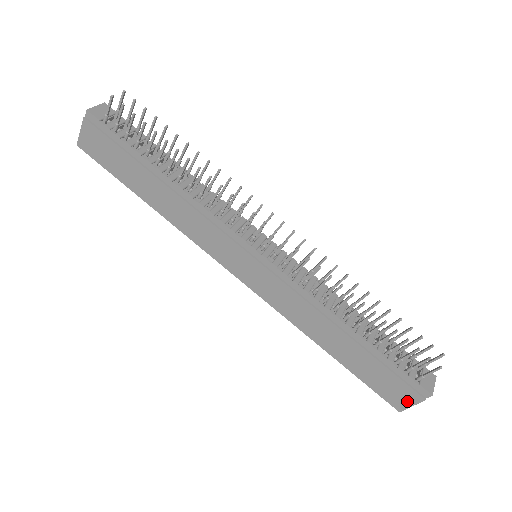
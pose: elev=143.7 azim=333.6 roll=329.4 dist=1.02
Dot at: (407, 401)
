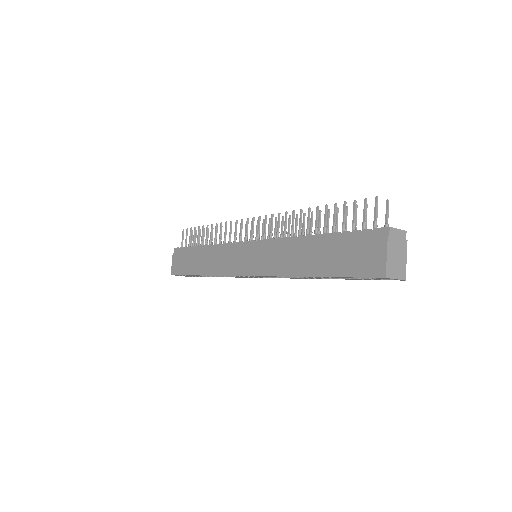
Dot at: (380, 256)
